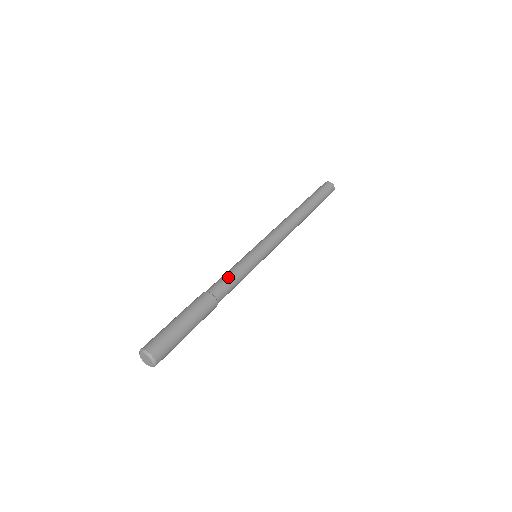
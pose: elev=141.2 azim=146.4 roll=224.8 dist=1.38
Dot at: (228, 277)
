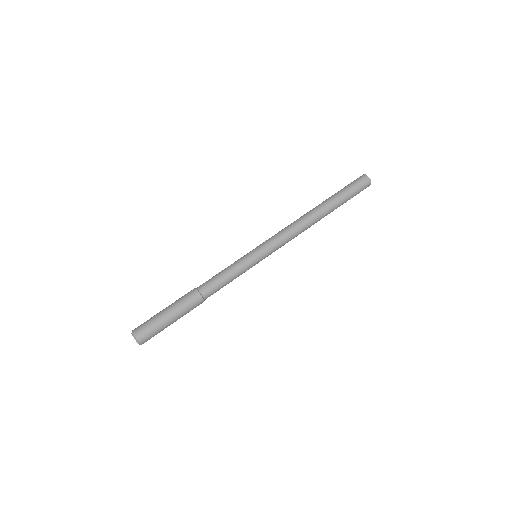
Dot at: (217, 275)
